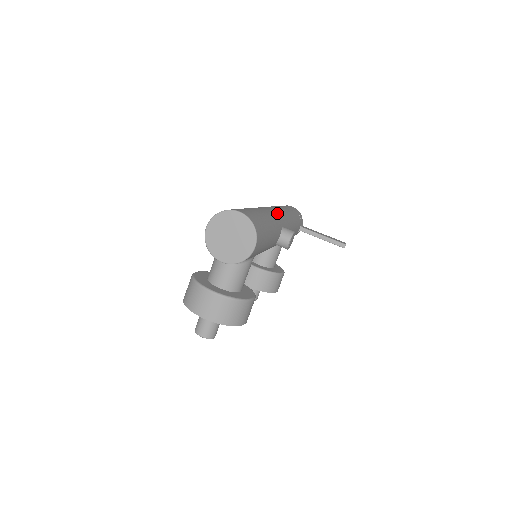
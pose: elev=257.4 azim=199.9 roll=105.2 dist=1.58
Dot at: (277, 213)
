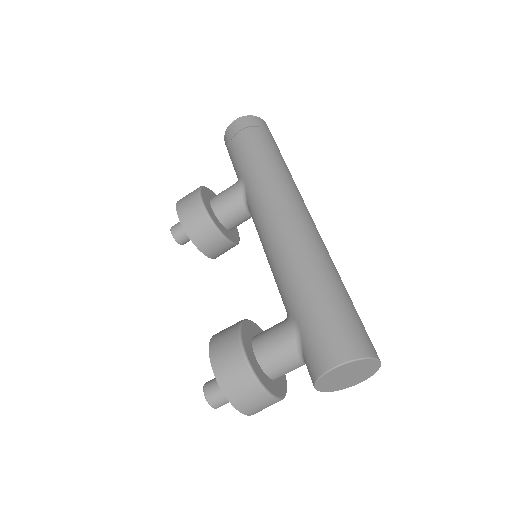
Dot at: occluded
